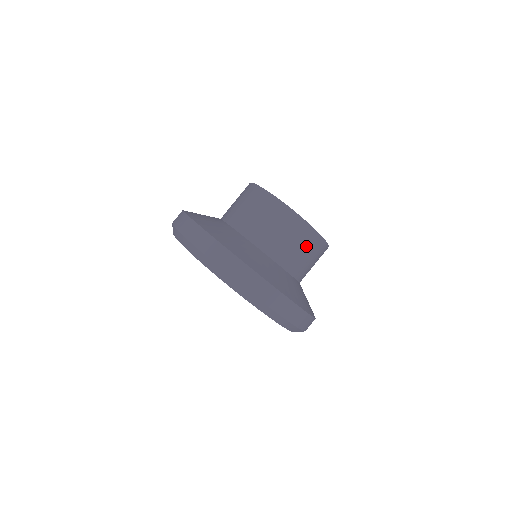
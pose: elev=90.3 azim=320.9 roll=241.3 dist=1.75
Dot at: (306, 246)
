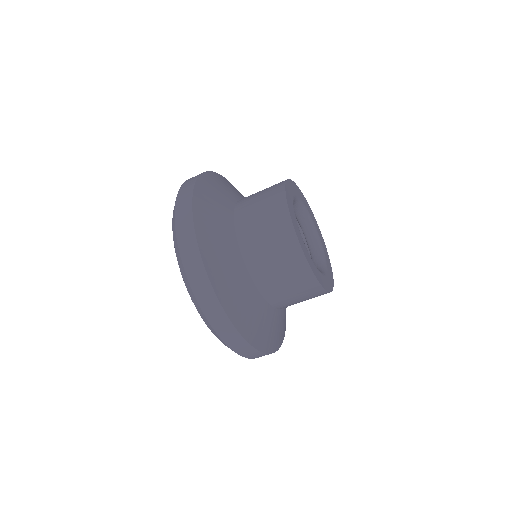
Dot at: (311, 298)
